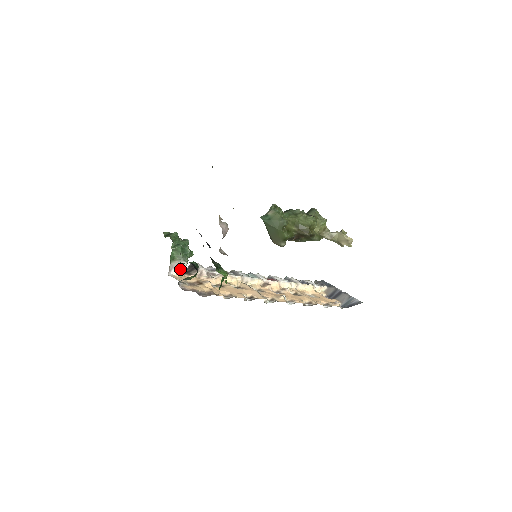
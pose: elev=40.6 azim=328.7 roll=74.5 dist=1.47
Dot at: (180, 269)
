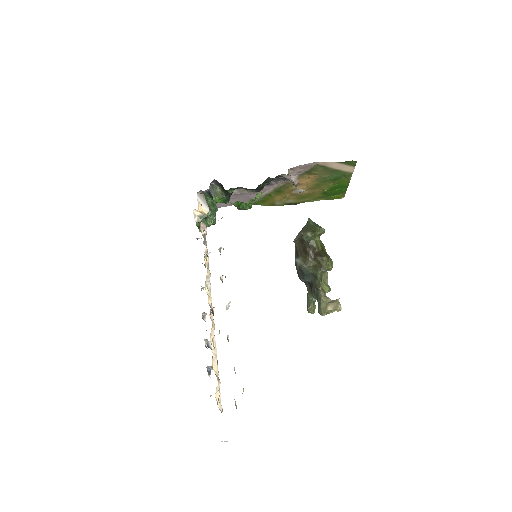
Dot at: (202, 206)
